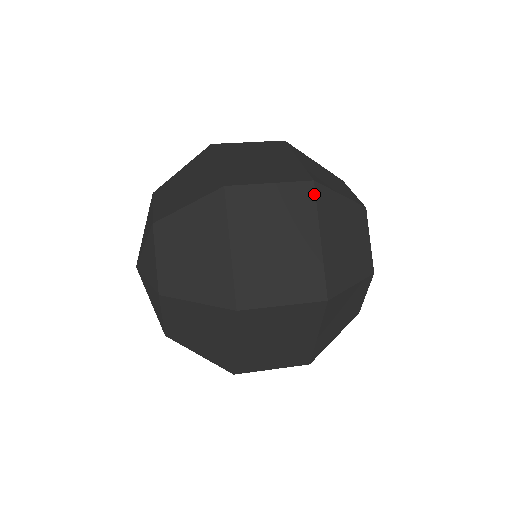
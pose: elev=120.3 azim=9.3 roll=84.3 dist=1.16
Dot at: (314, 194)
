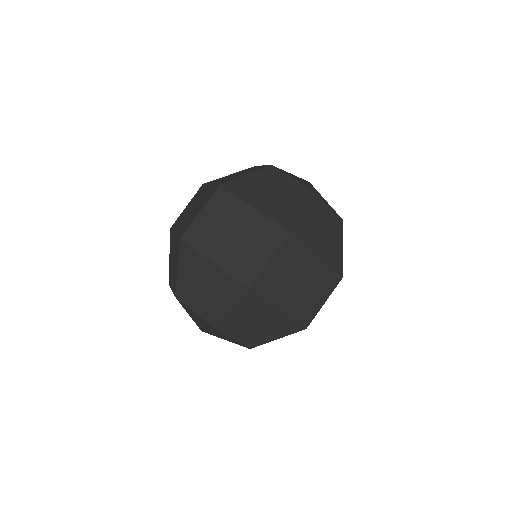
Dot at: (226, 191)
